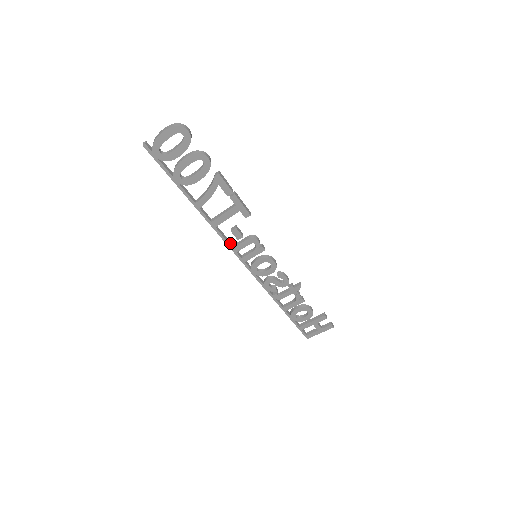
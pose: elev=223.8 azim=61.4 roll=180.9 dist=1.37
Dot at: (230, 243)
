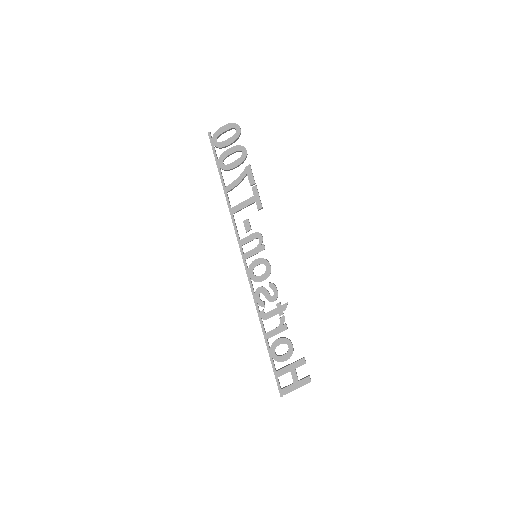
Dot at: occluded
